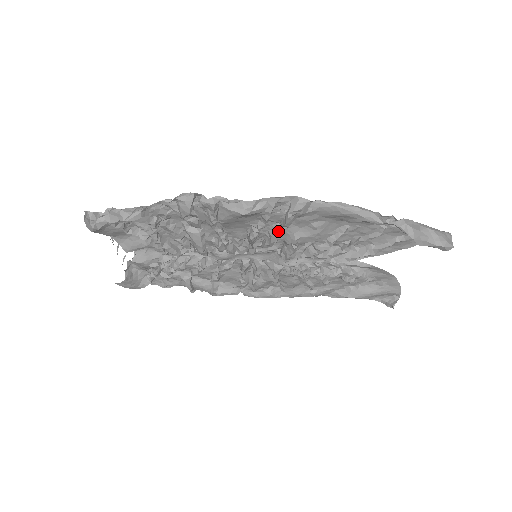
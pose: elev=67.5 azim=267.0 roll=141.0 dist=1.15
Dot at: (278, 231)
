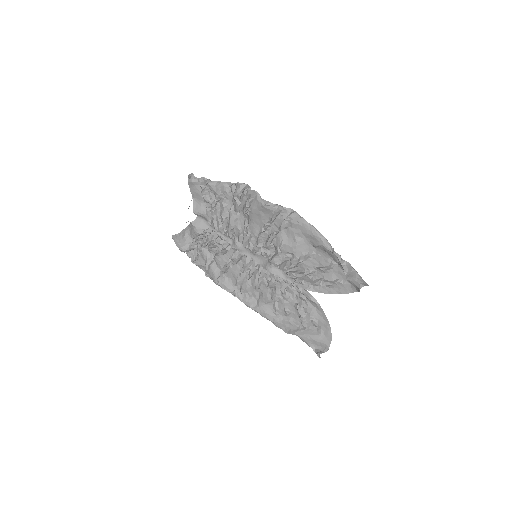
Dot at: (275, 232)
